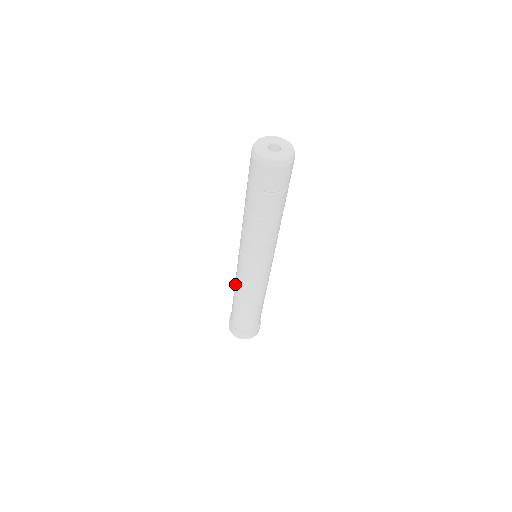
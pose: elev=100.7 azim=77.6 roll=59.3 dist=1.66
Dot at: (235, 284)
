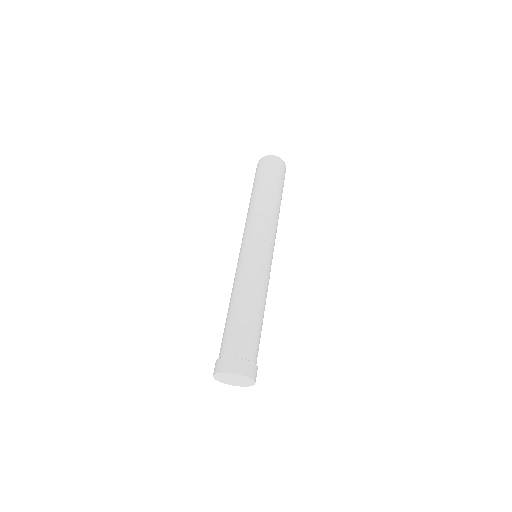
Dot at: (232, 289)
